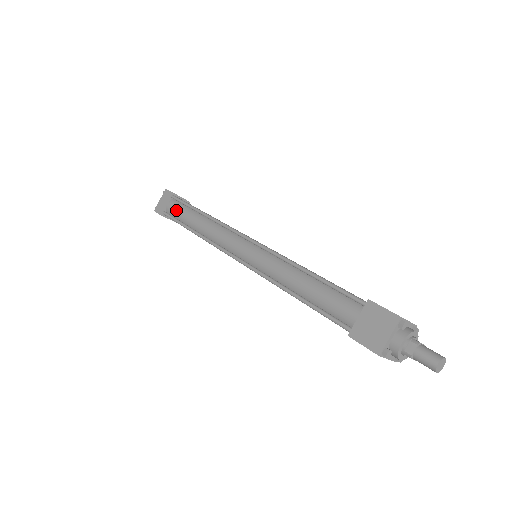
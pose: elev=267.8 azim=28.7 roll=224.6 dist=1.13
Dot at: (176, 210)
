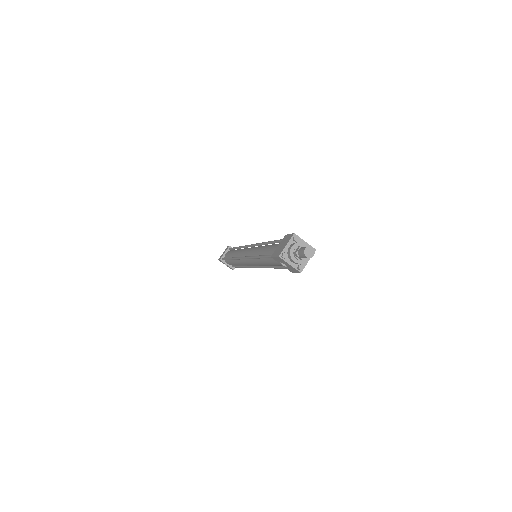
Dot at: (228, 253)
